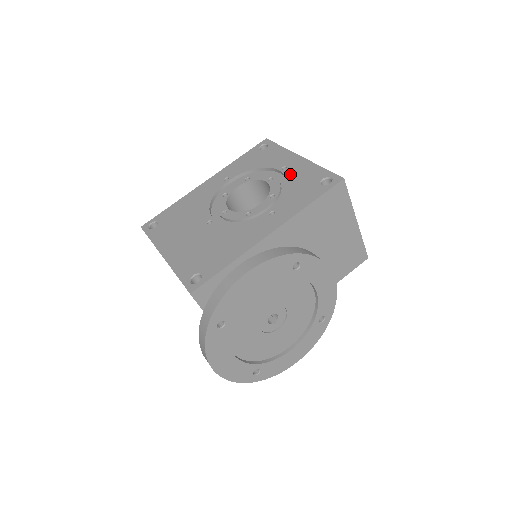
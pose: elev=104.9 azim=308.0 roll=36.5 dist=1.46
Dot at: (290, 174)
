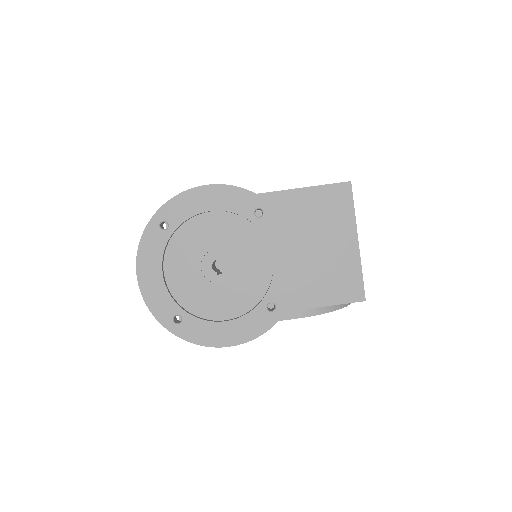
Dot at: occluded
